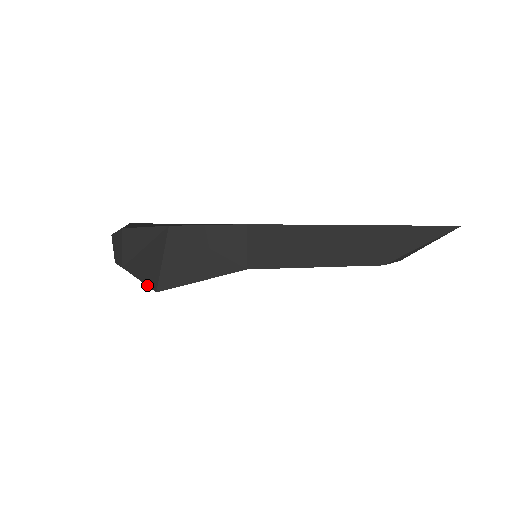
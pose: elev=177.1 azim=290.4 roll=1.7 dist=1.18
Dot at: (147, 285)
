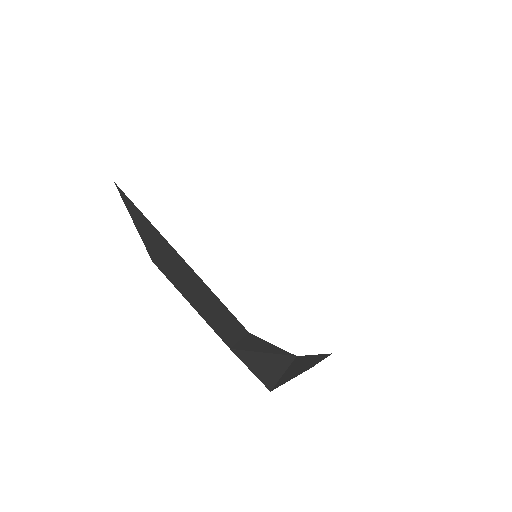
Dot at: occluded
